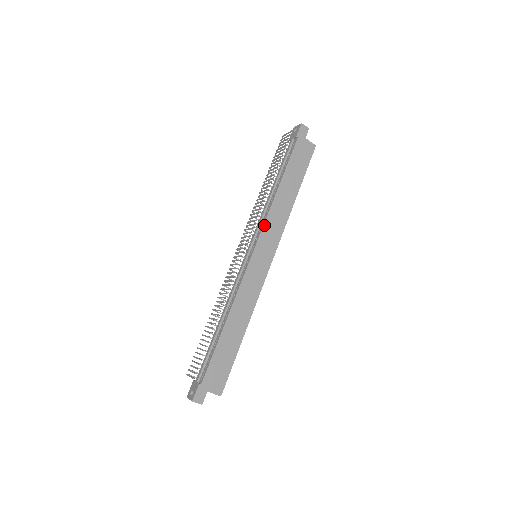
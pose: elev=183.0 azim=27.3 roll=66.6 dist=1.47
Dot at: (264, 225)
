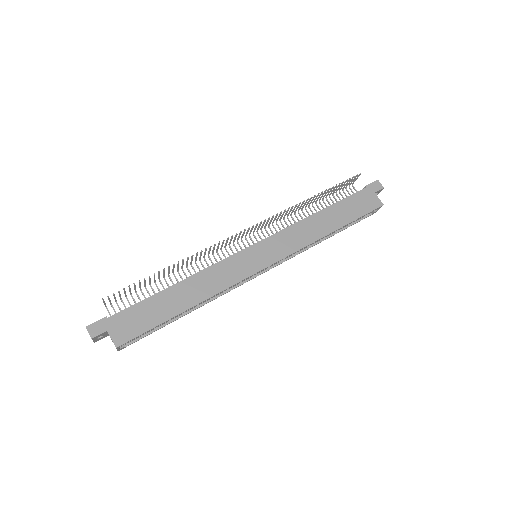
Dot at: (281, 231)
